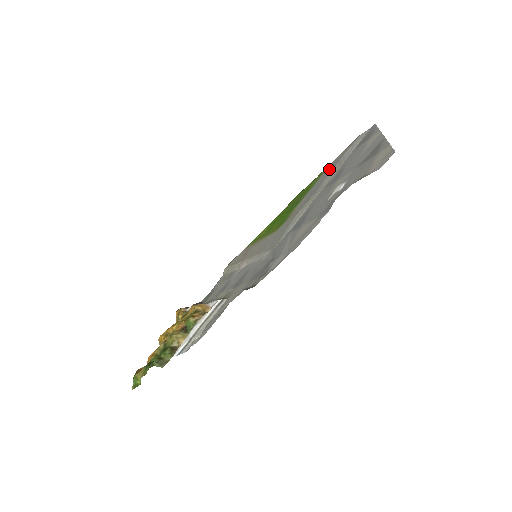
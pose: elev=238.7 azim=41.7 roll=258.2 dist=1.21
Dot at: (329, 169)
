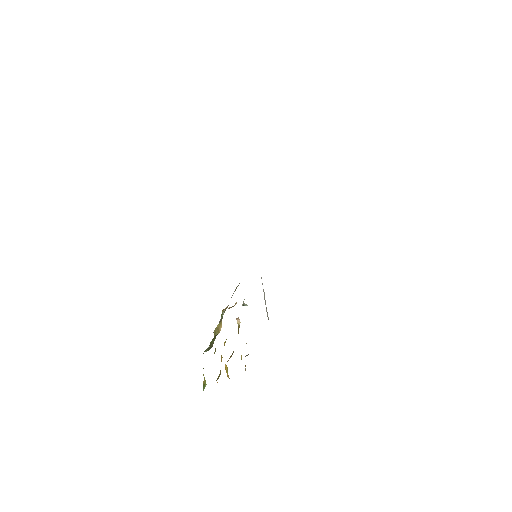
Dot at: occluded
